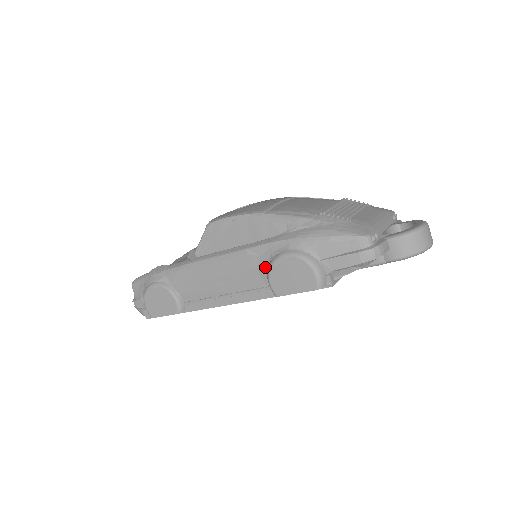
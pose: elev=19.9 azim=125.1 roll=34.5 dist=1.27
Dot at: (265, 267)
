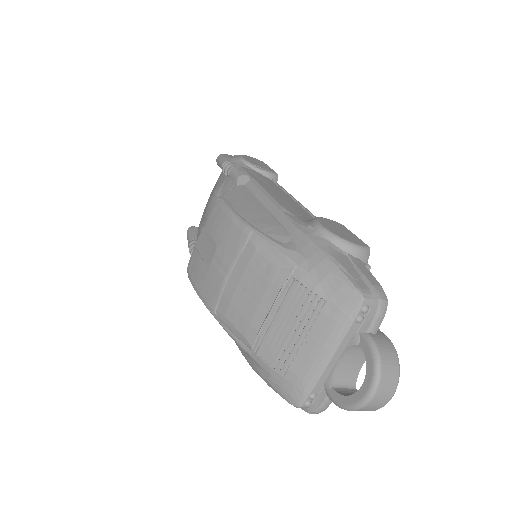
Dot at: occluded
